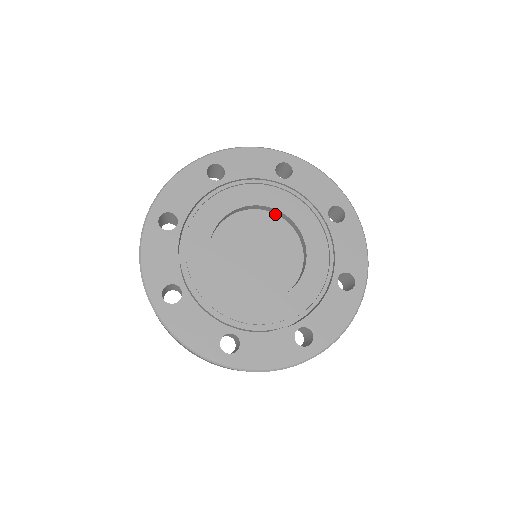
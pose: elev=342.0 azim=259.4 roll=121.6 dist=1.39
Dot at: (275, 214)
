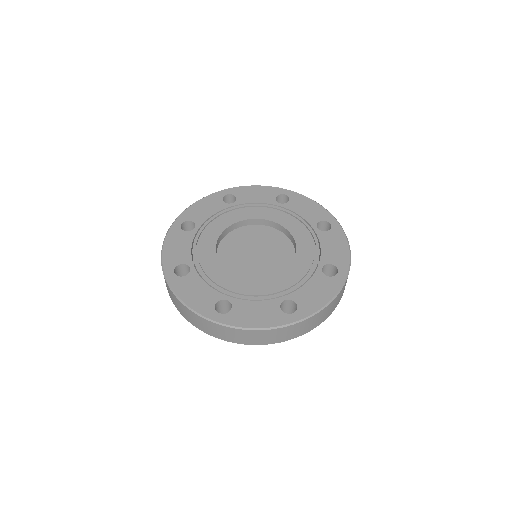
Dot at: (274, 228)
